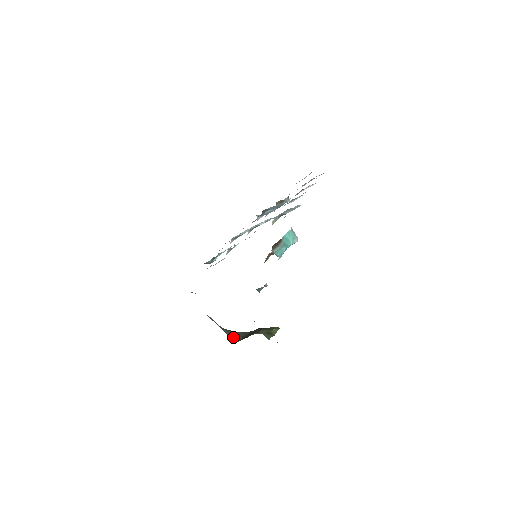
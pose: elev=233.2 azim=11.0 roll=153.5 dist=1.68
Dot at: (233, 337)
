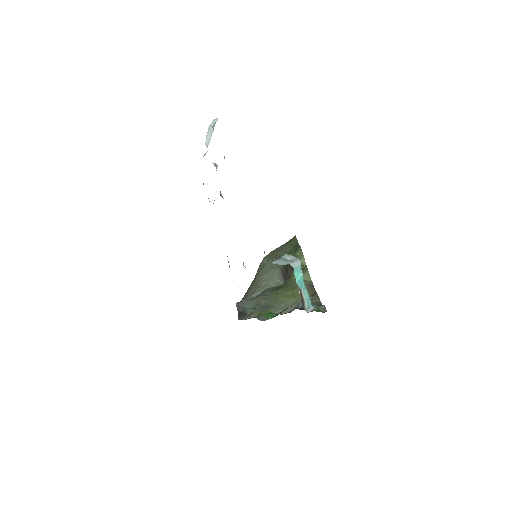
Dot at: (277, 282)
